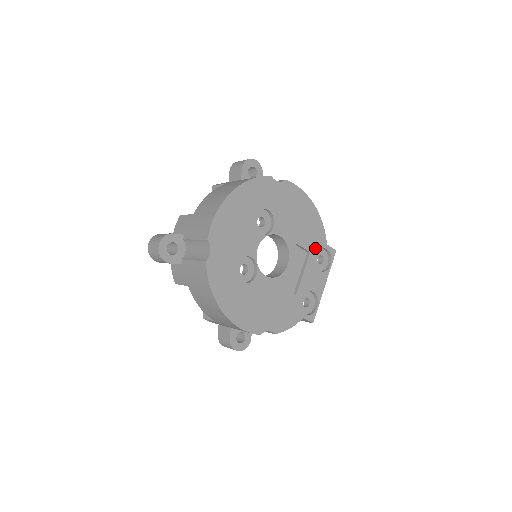
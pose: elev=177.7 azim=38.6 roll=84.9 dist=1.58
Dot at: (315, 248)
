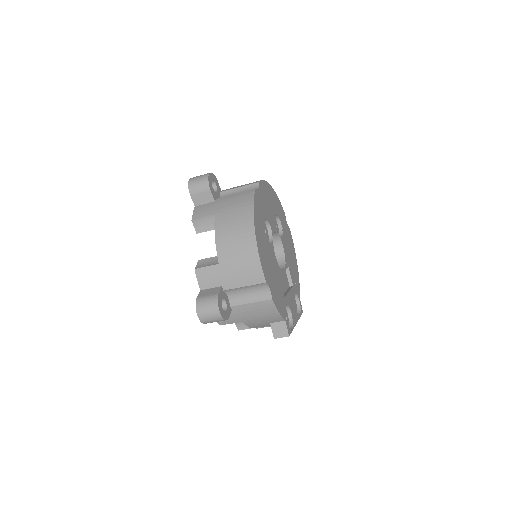
Dot at: (295, 289)
